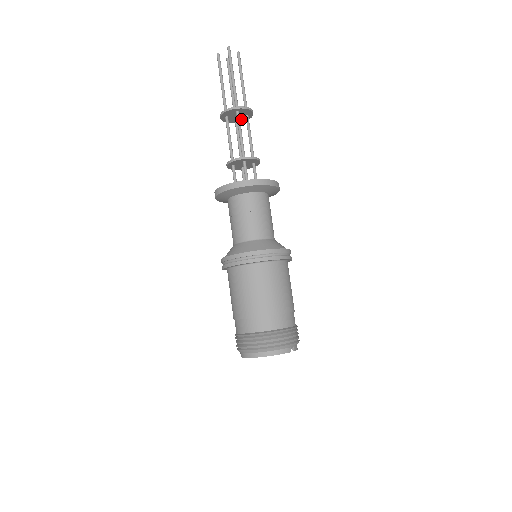
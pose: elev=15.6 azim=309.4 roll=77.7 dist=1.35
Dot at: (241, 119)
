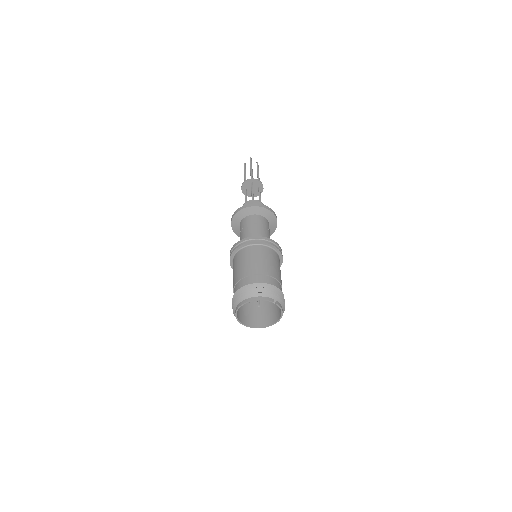
Dot at: (256, 193)
